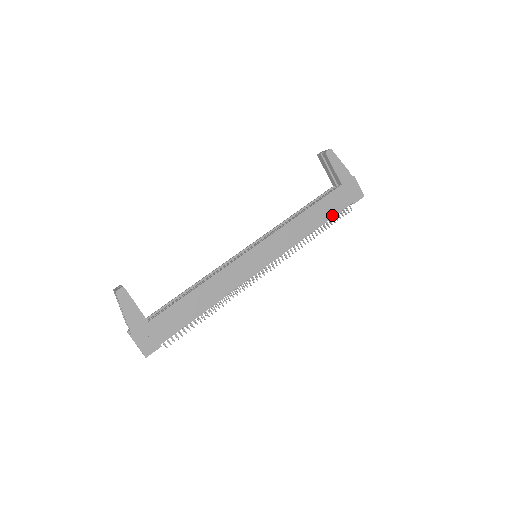
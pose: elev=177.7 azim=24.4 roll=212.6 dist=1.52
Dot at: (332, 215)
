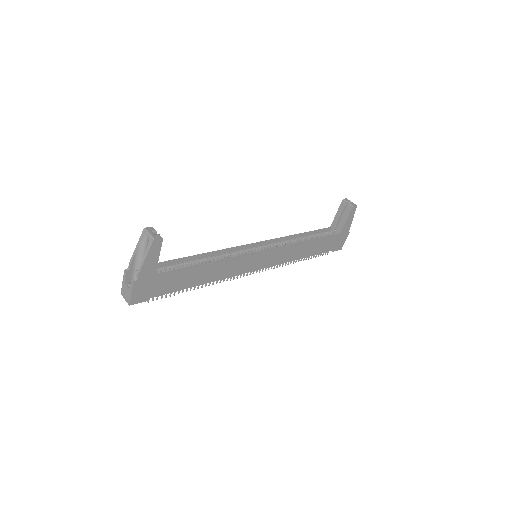
Dot at: (318, 253)
